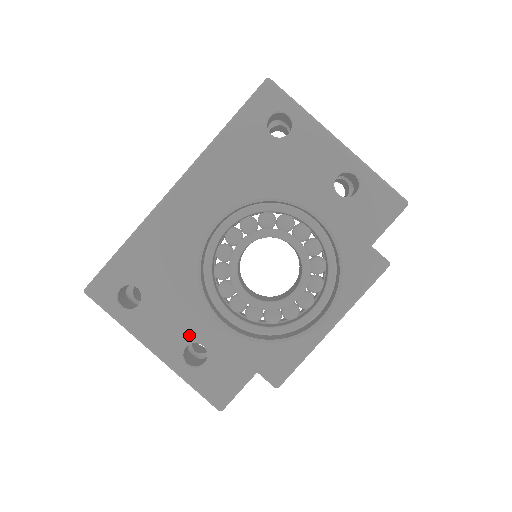
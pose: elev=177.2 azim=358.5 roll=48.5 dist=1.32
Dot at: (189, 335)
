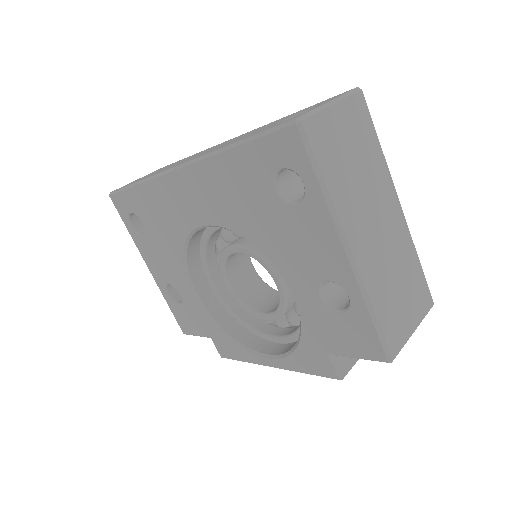
Dot at: (171, 280)
